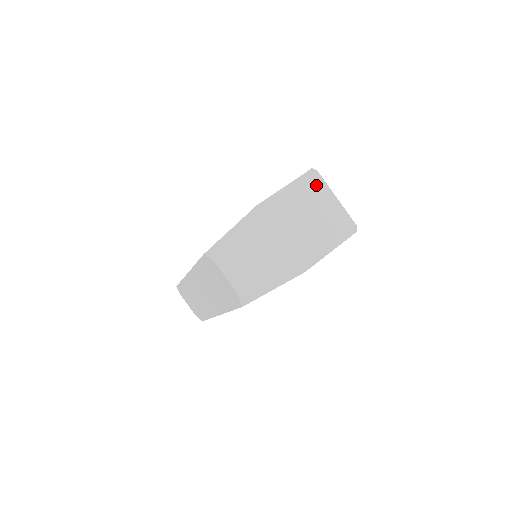
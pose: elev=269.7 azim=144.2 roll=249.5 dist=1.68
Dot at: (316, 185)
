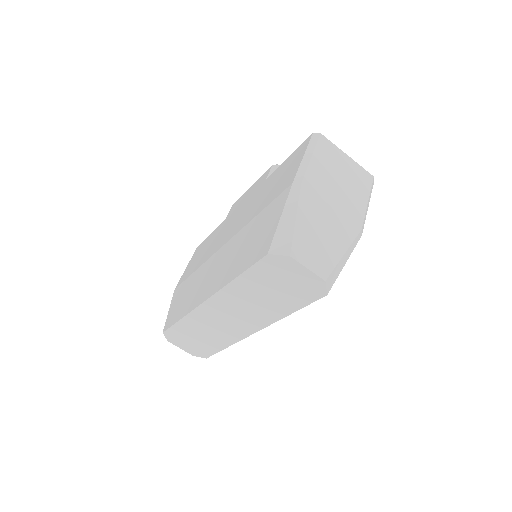
Dot at: (327, 147)
